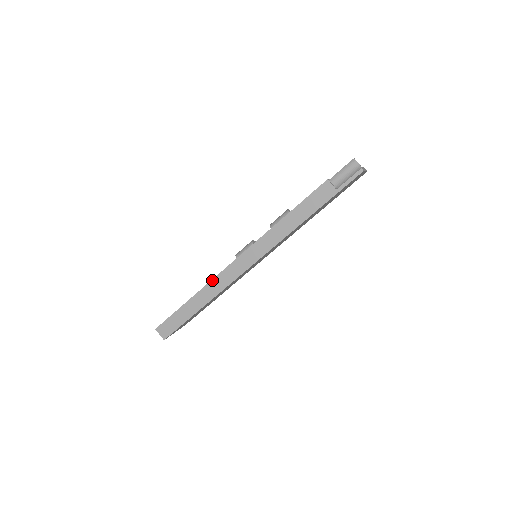
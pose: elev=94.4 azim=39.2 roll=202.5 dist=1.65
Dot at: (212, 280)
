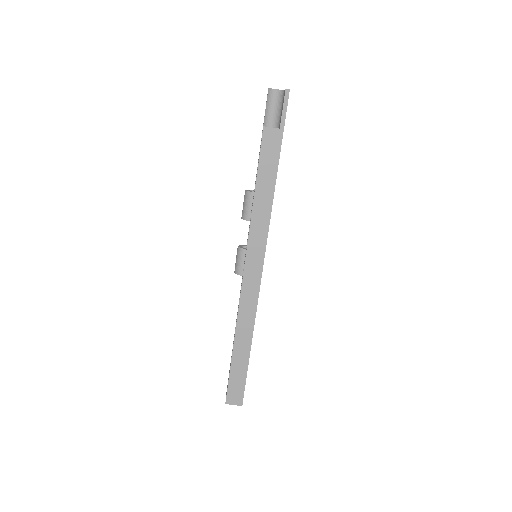
Dot at: (238, 313)
